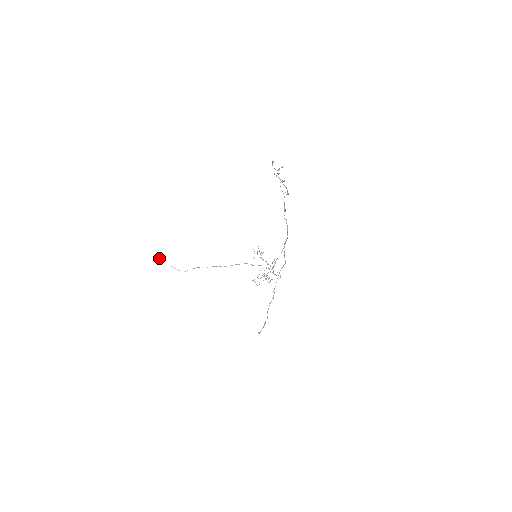
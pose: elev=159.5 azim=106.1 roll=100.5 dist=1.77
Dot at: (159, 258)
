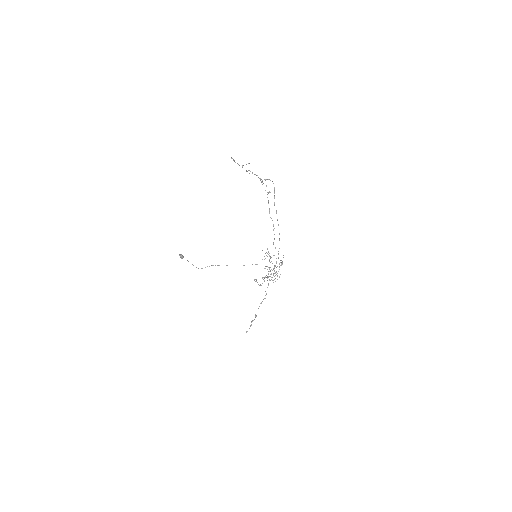
Dot at: occluded
